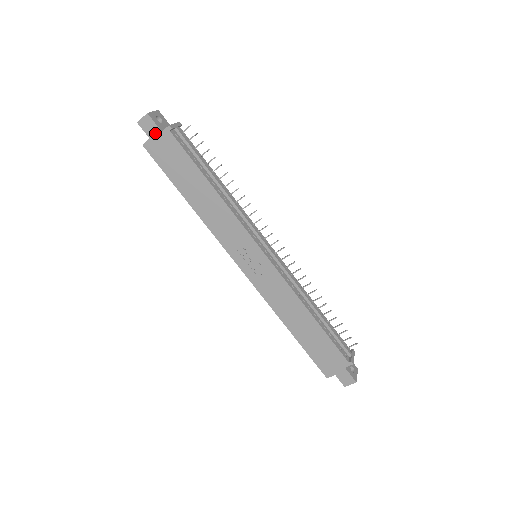
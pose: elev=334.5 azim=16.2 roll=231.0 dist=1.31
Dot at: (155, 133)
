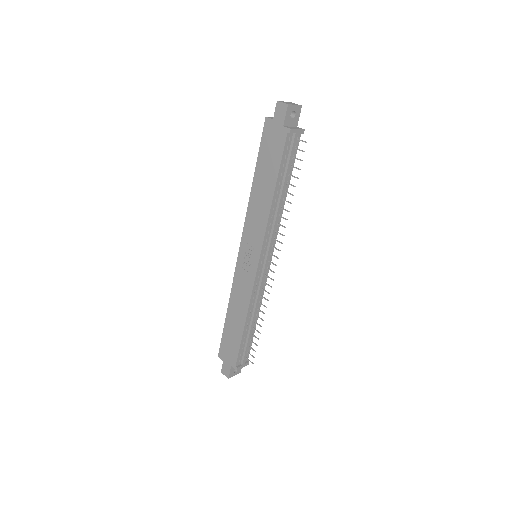
Dot at: (279, 121)
